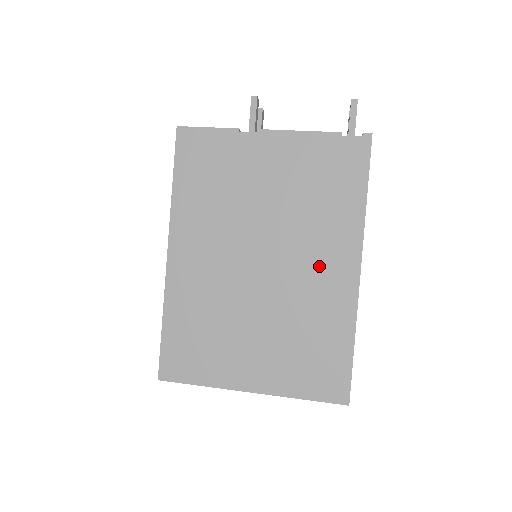
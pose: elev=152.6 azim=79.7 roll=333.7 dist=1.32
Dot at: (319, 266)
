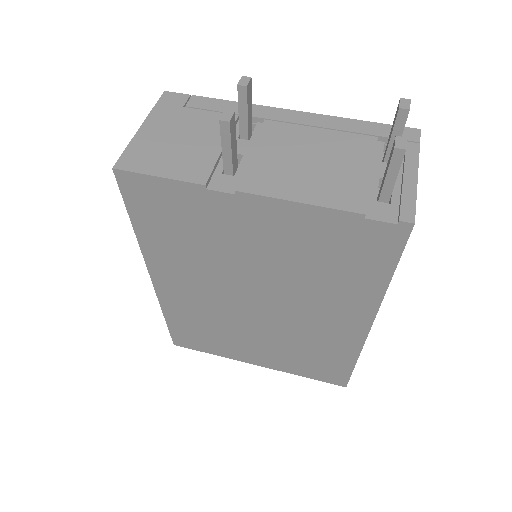
Dot at: (323, 318)
